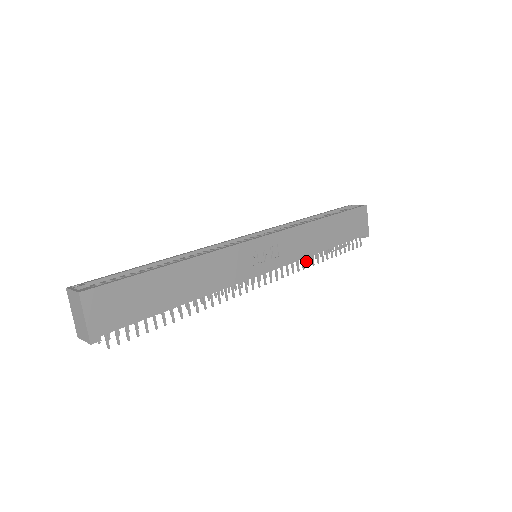
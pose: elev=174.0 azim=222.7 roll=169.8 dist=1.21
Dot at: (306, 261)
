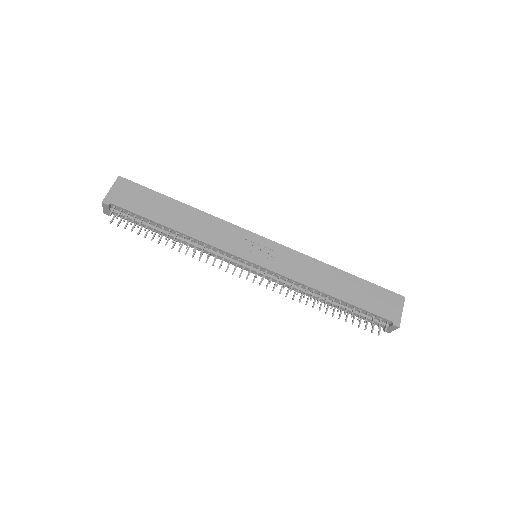
Dot at: (312, 306)
